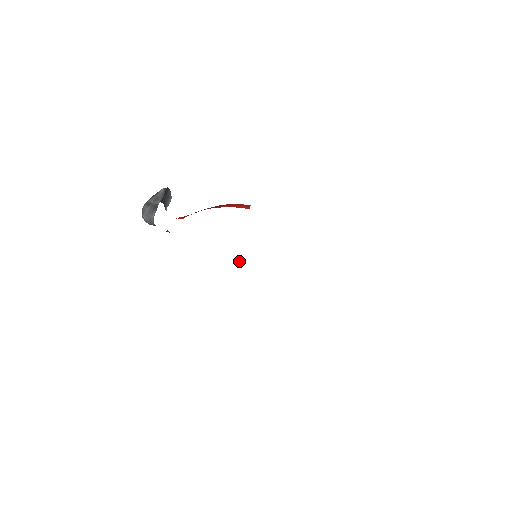
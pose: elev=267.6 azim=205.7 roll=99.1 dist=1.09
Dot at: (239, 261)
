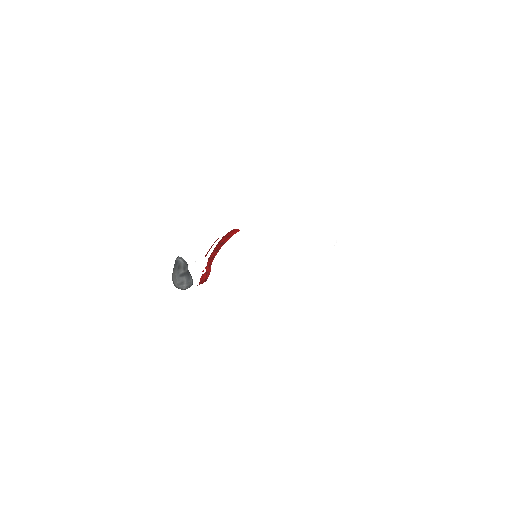
Dot at: occluded
